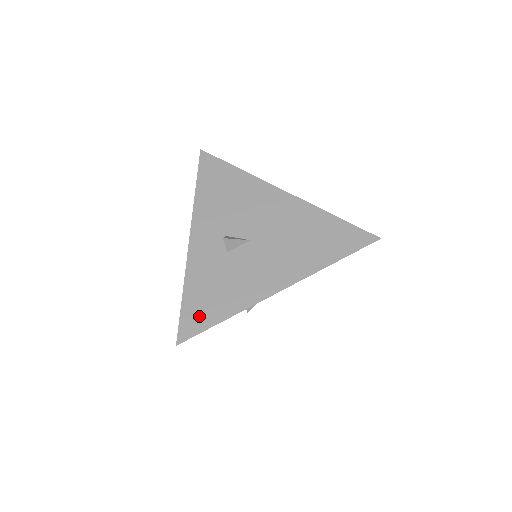
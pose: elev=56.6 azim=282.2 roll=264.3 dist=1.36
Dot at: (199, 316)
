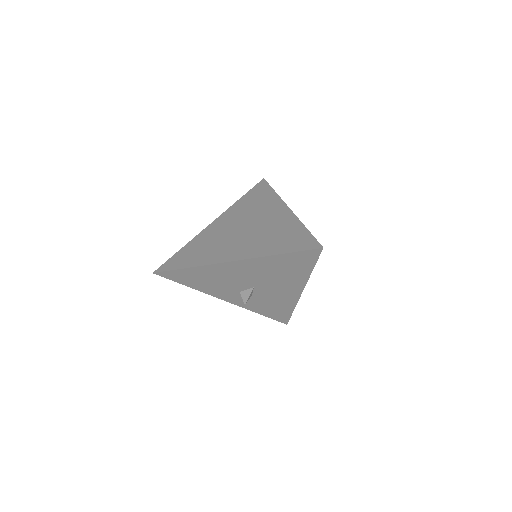
Dot at: (280, 316)
